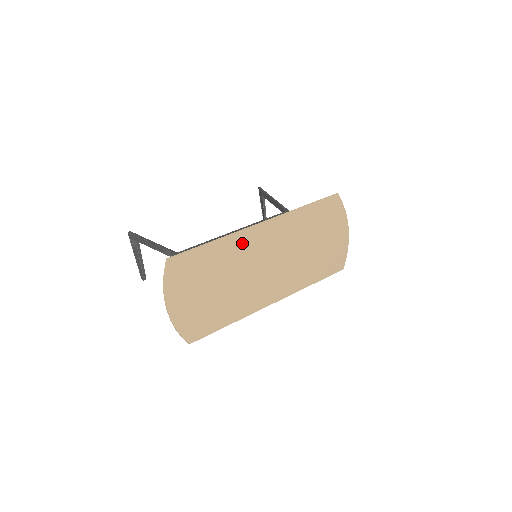
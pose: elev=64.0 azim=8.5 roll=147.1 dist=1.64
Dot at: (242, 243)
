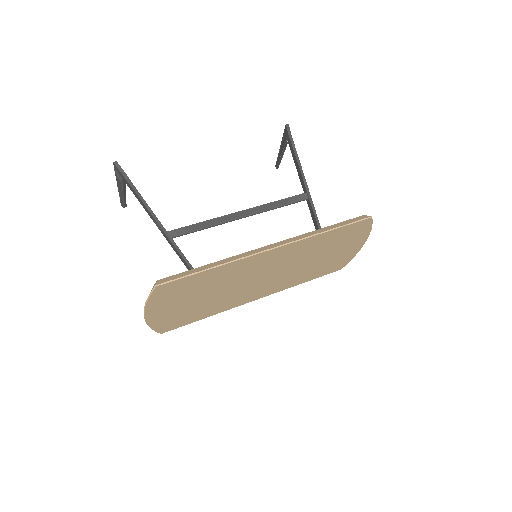
Dot at: (245, 265)
